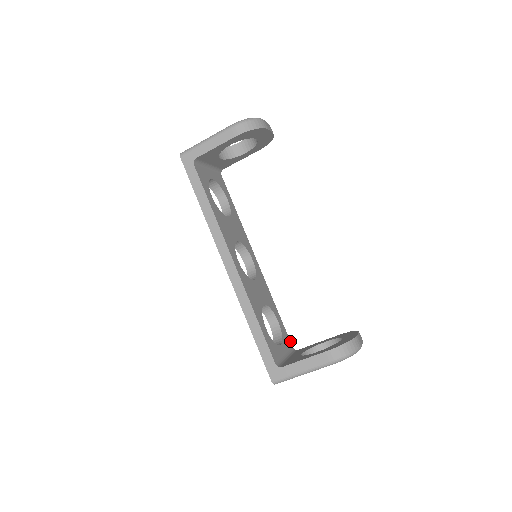
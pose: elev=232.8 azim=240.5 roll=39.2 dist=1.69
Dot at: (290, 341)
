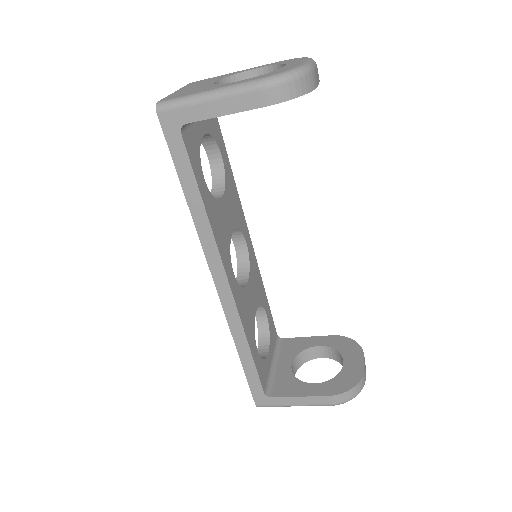
Dot at: (275, 329)
